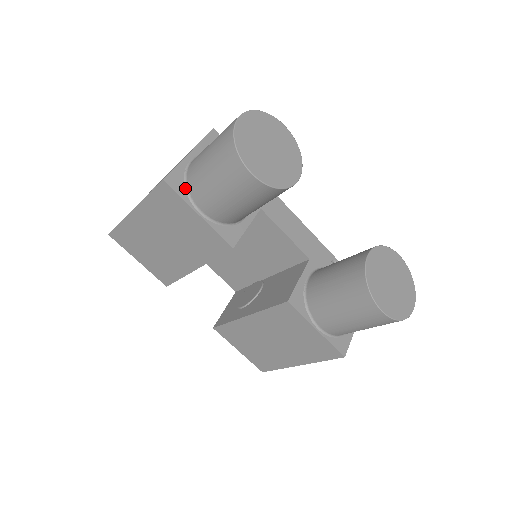
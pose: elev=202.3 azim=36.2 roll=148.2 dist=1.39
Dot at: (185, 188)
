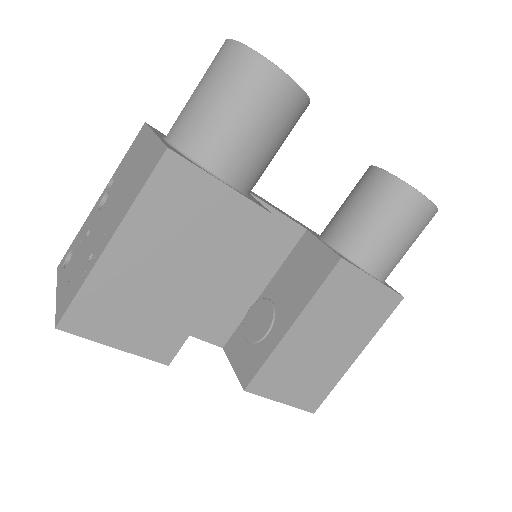
Dot at: (189, 159)
